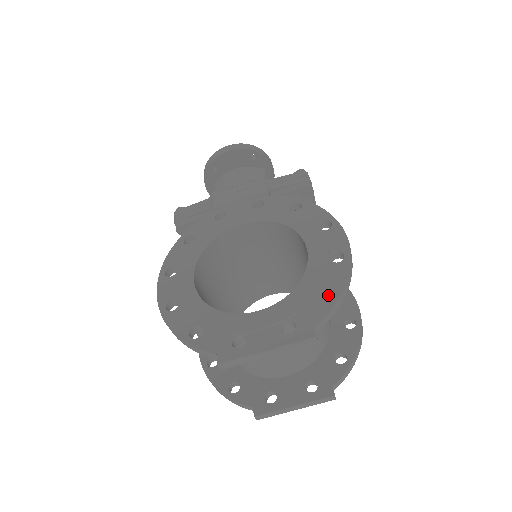
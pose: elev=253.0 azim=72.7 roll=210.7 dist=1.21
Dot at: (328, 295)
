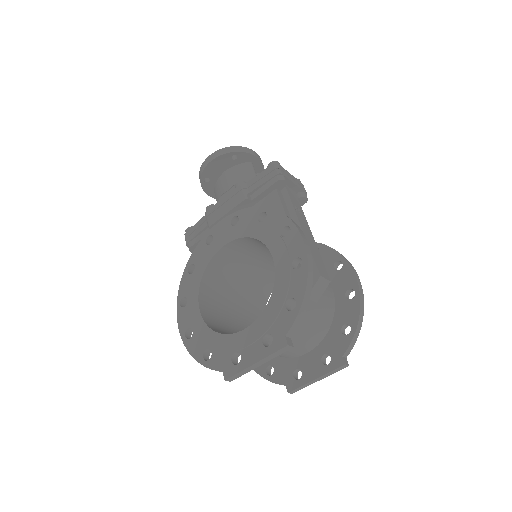
Dot at: occluded
